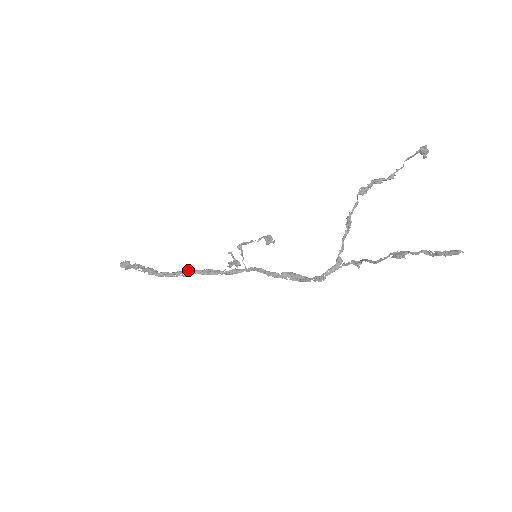
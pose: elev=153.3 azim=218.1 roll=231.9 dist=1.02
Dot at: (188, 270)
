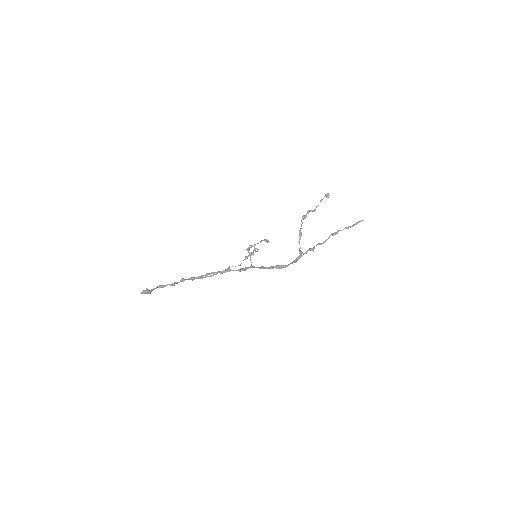
Dot at: occluded
